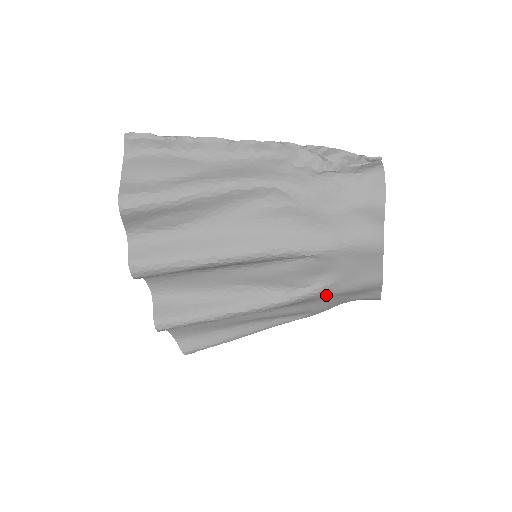
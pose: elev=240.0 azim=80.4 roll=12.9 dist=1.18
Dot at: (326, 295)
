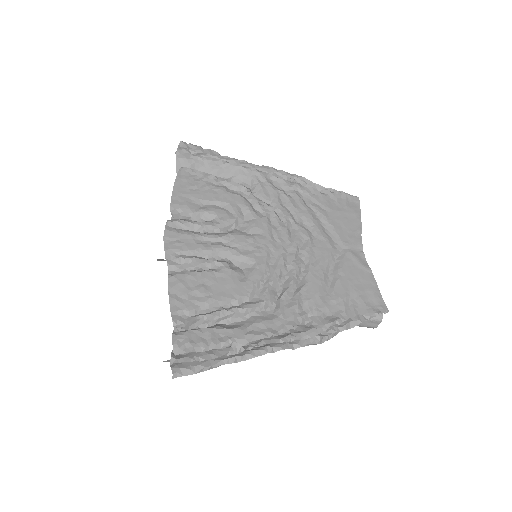
Dot at: occluded
